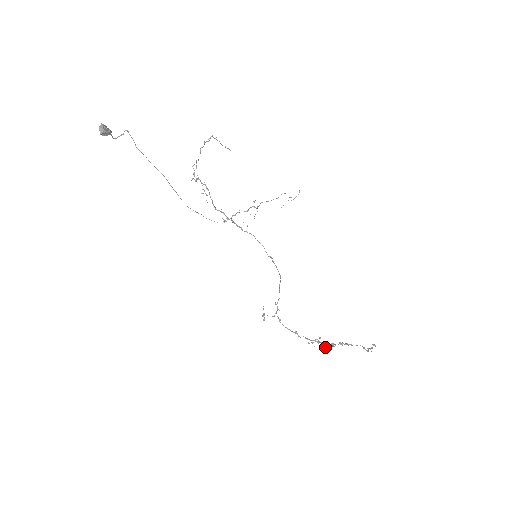
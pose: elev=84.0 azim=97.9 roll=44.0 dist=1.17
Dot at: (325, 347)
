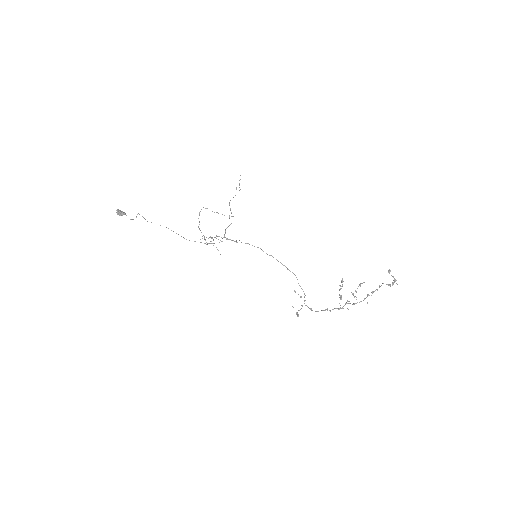
Dot at: (354, 304)
